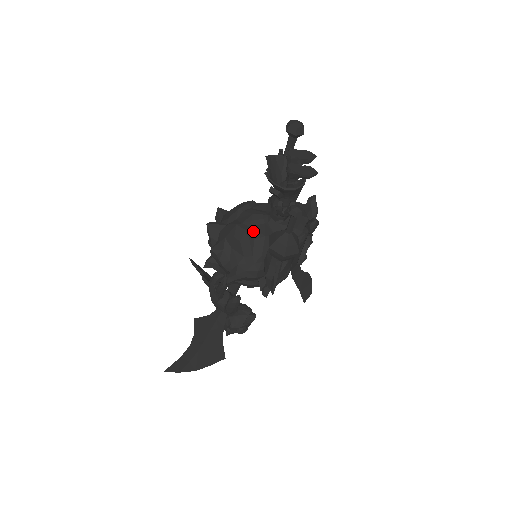
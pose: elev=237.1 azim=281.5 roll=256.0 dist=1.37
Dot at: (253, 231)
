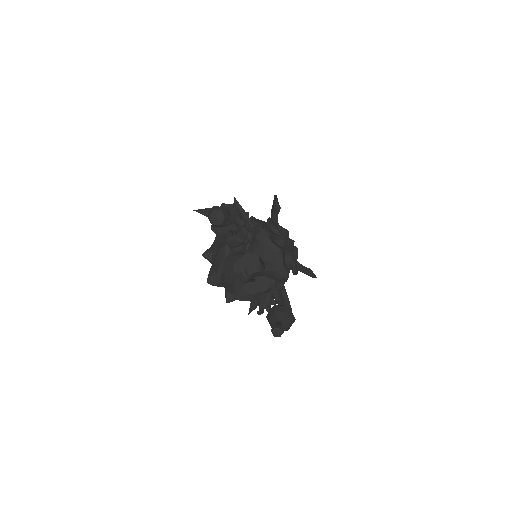
Dot at: occluded
